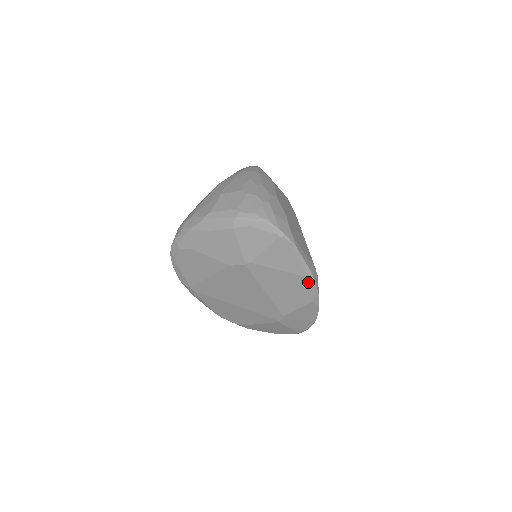
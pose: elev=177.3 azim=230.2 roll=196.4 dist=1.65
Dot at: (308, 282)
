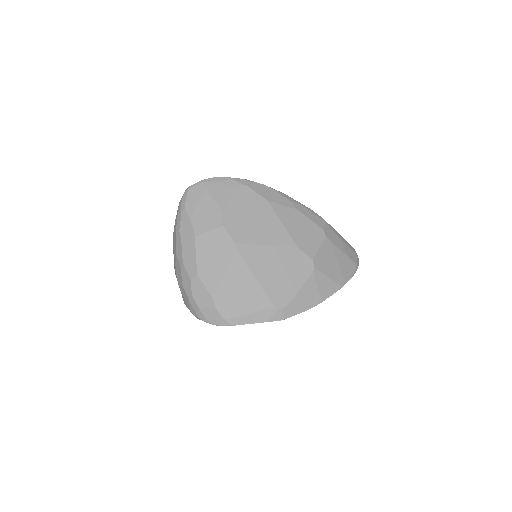
Dot at: occluded
